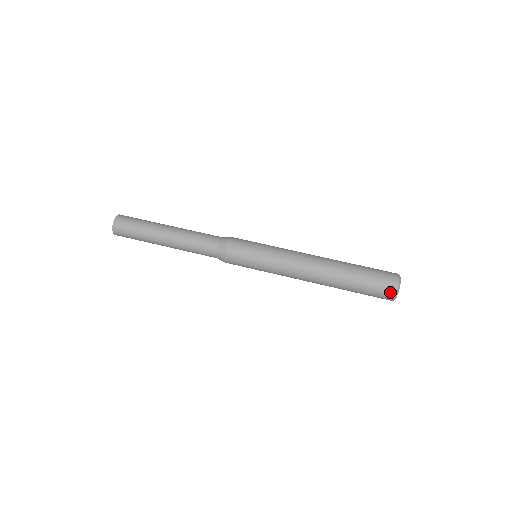
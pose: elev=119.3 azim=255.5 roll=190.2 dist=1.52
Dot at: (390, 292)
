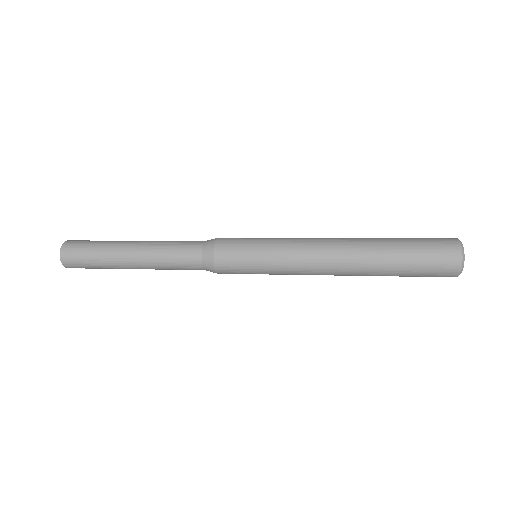
Dot at: (452, 246)
